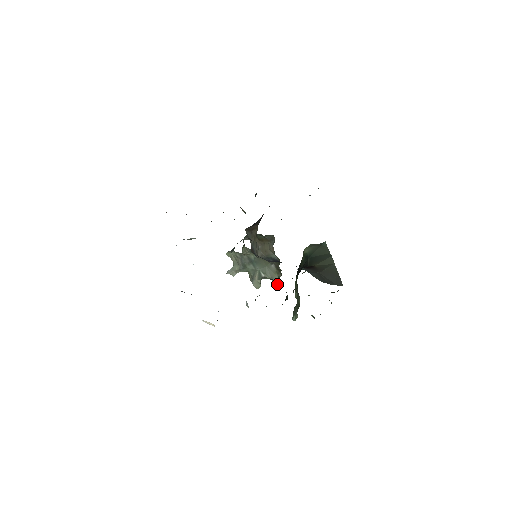
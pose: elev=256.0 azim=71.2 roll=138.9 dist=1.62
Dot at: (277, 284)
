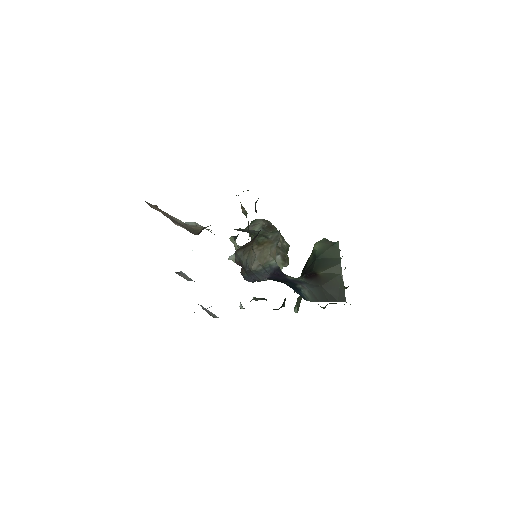
Dot at: occluded
